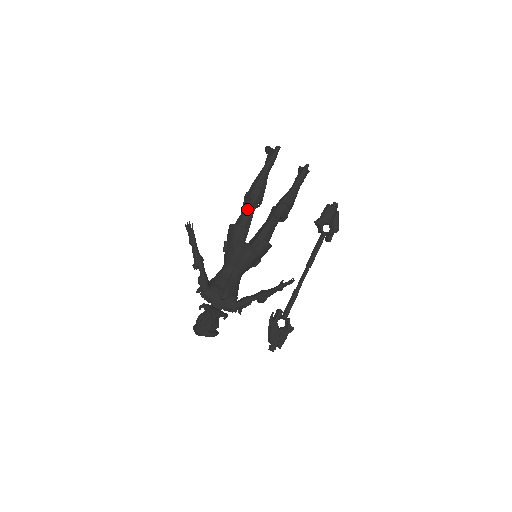
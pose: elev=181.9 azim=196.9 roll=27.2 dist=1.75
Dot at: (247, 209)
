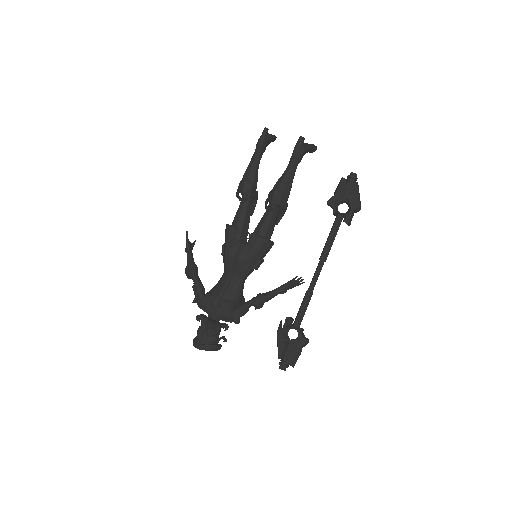
Dot at: (239, 205)
